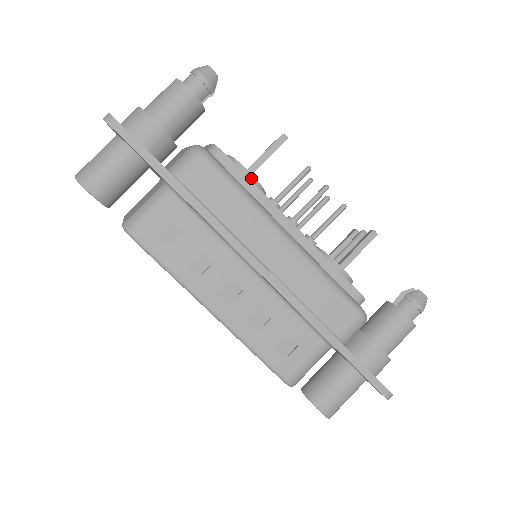
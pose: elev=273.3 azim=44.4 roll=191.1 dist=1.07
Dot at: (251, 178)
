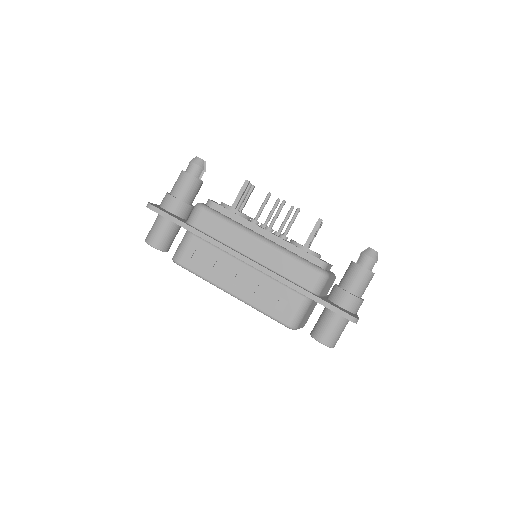
Dot at: (235, 211)
